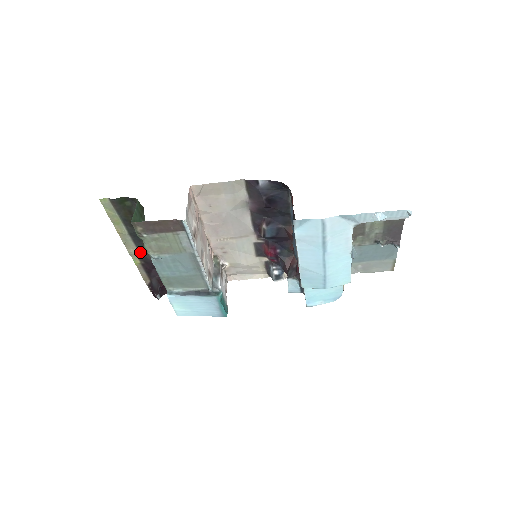
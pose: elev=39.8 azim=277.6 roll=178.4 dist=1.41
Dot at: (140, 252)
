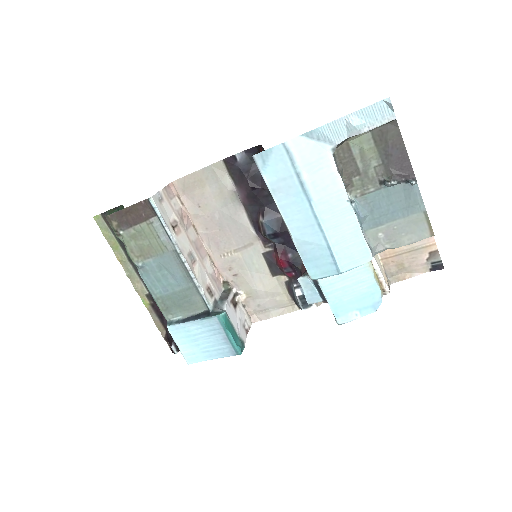
Dot at: (146, 287)
